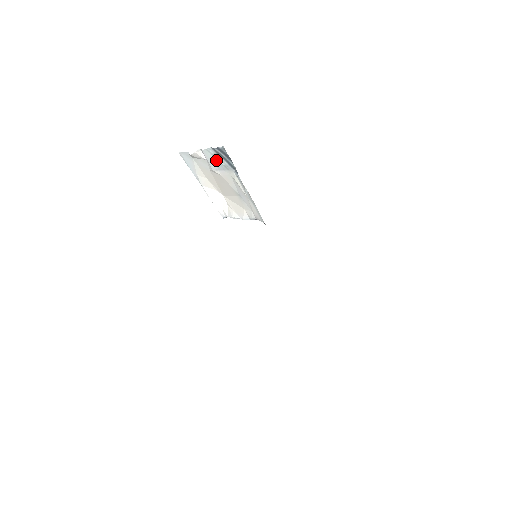
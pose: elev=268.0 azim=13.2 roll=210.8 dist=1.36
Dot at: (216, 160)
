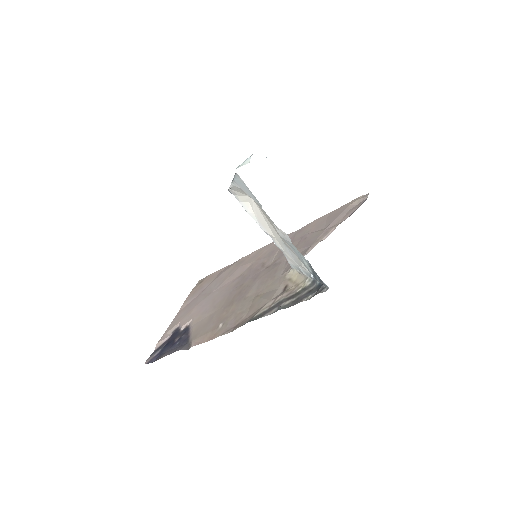
Dot at: (300, 256)
